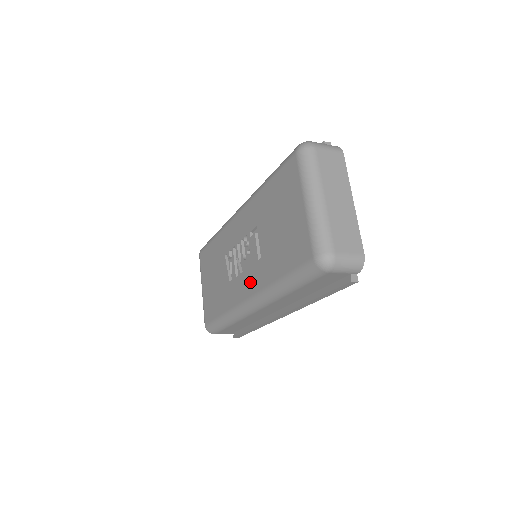
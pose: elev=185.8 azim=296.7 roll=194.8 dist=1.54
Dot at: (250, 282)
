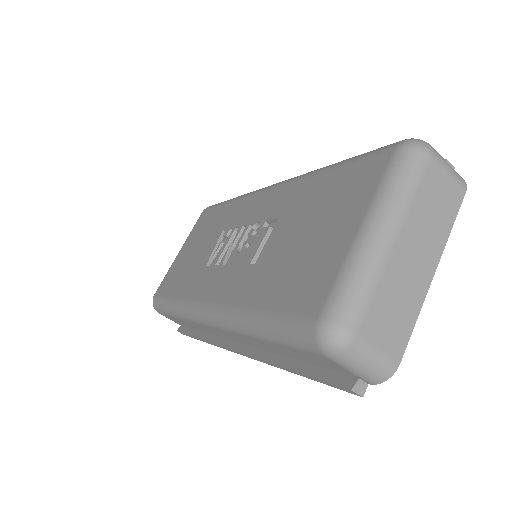
Dot at: (223, 284)
